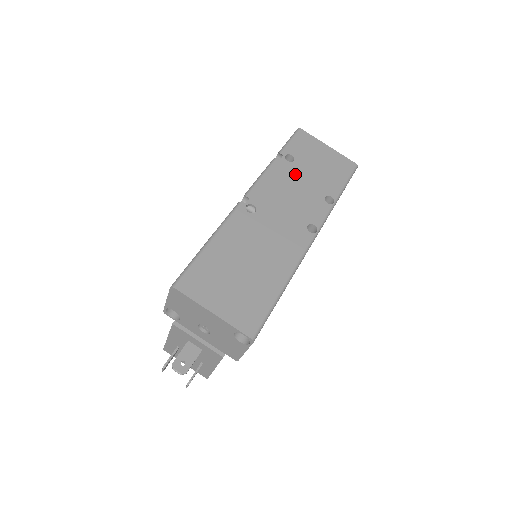
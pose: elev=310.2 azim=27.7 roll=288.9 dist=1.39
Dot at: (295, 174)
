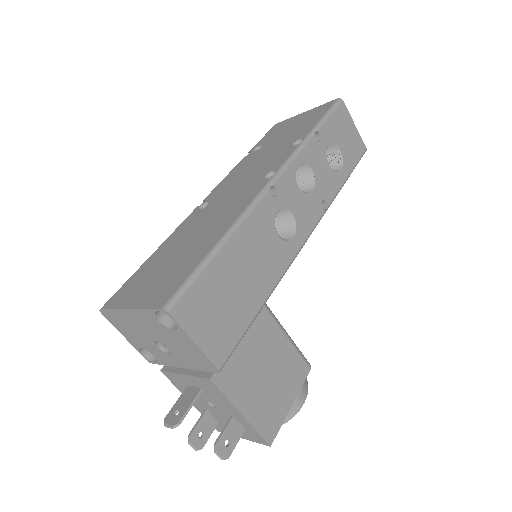
Dot at: (261, 153)
